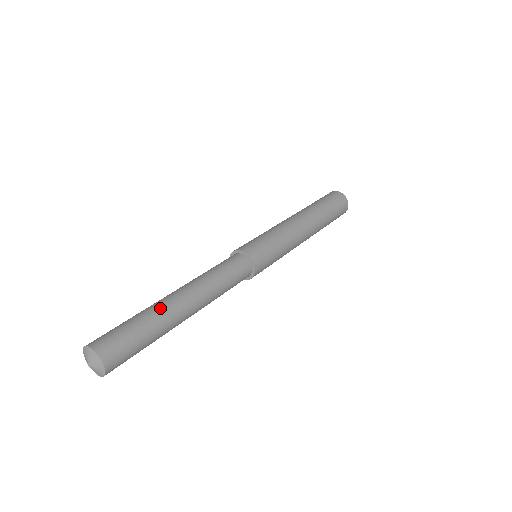
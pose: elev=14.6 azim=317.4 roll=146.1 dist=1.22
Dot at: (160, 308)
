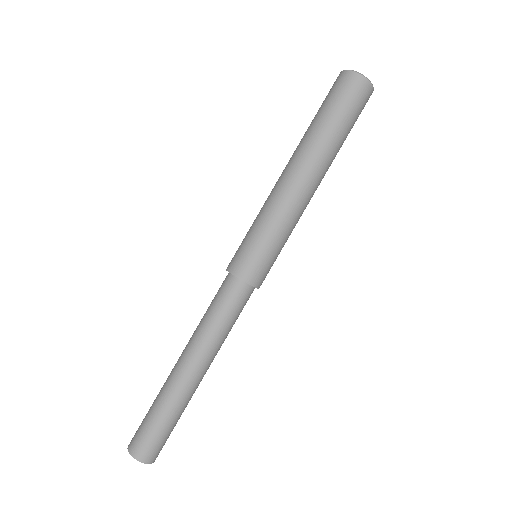
Dot at: (166, 386)
